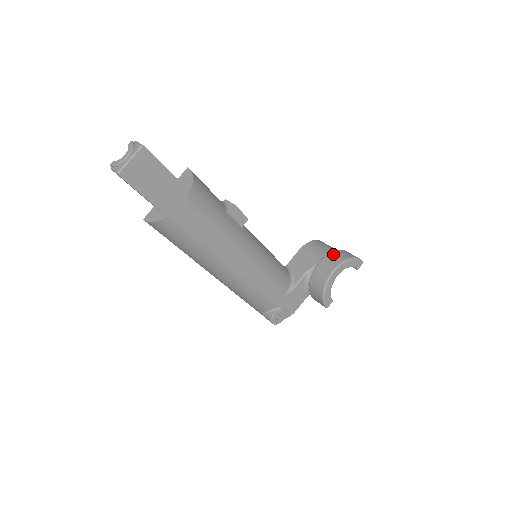
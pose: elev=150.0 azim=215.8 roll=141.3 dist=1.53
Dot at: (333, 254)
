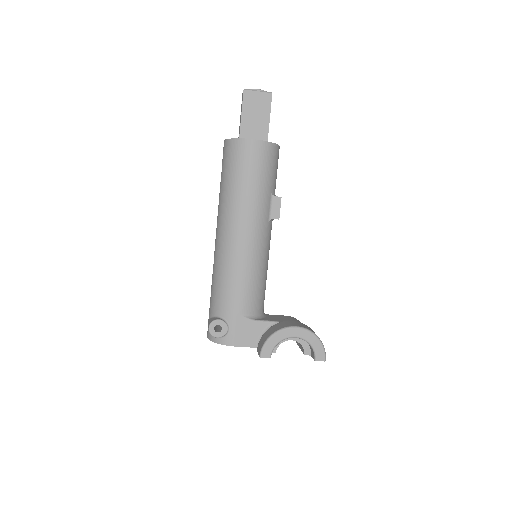
Dot at: occluded
